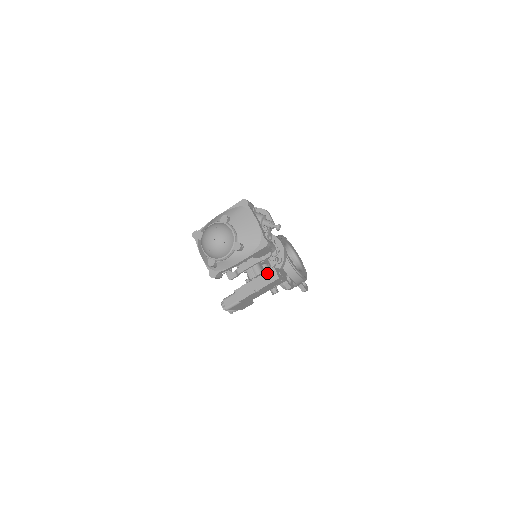
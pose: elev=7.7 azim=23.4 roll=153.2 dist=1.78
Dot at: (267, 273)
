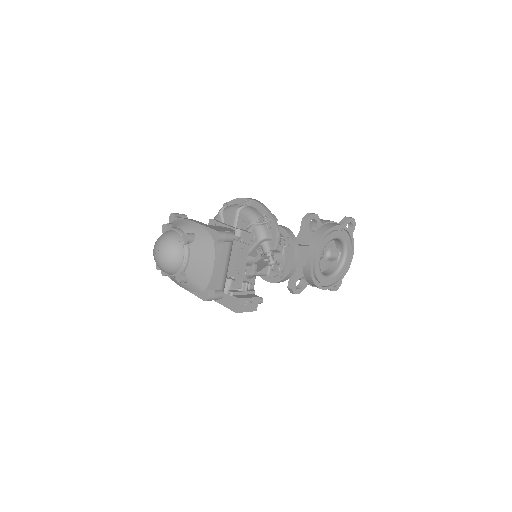
Dot at: (231, 297)
